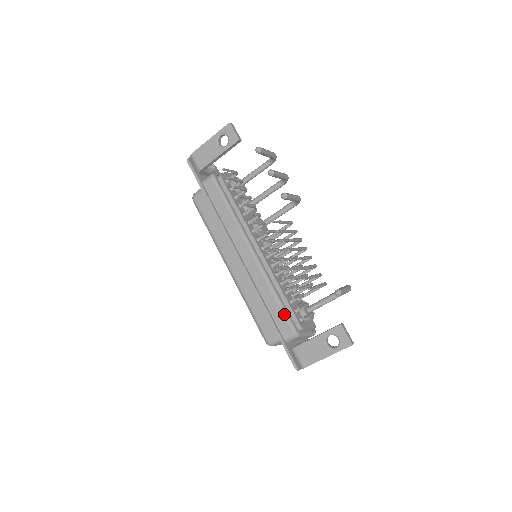
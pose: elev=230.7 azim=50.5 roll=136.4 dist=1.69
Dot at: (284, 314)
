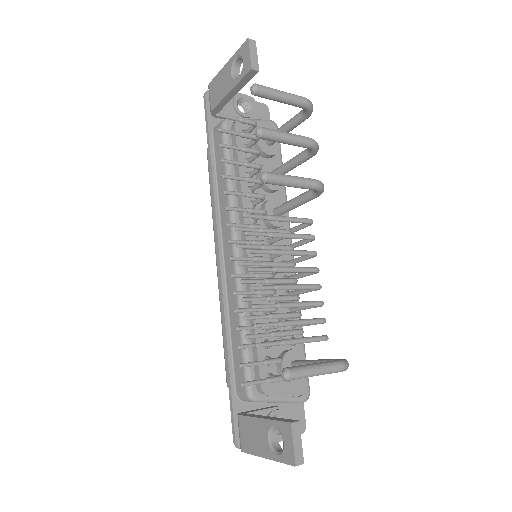
Dot at: (243, 360)
